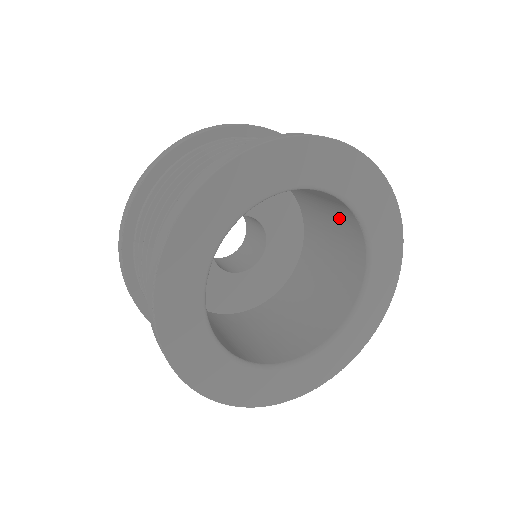
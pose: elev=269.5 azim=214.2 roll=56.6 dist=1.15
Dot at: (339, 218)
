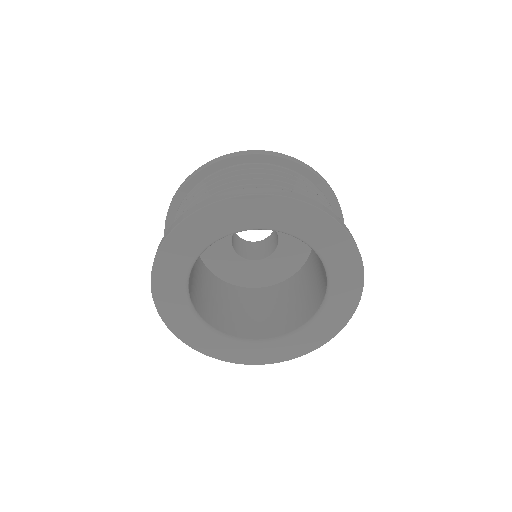
Dot at: occluded
